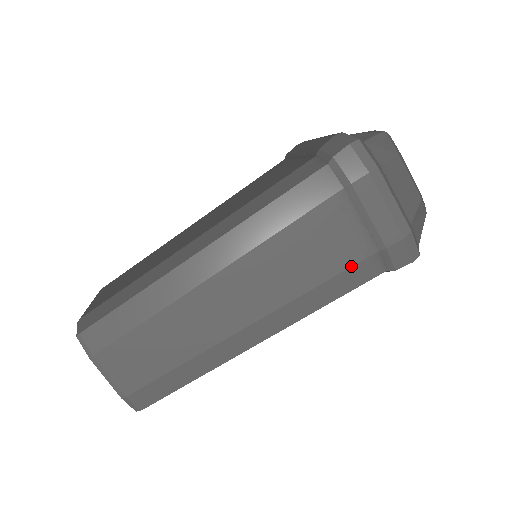
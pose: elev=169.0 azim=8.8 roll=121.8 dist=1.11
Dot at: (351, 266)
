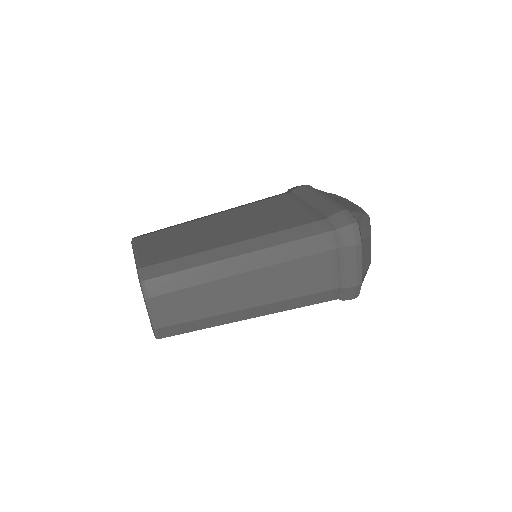
Dot at: (322, 292)
